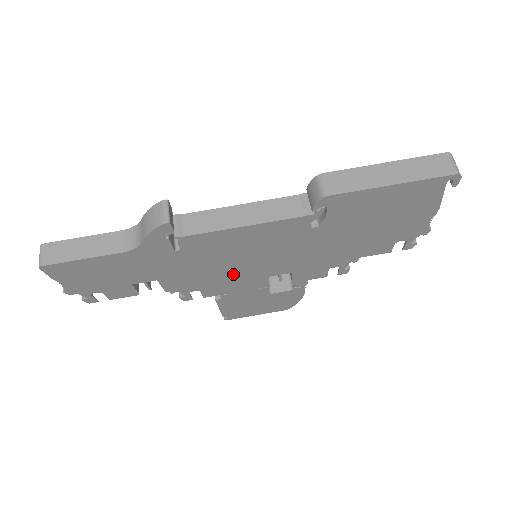
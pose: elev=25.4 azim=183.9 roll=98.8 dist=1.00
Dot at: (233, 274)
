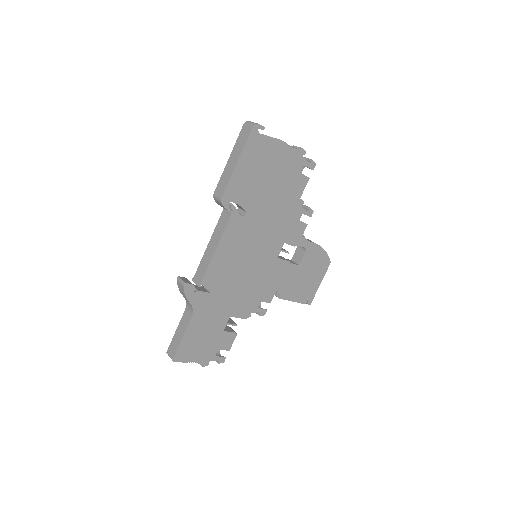
Dot at: (258, 276)
